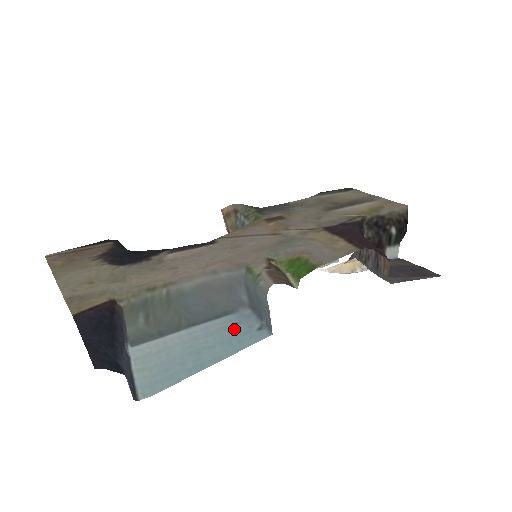
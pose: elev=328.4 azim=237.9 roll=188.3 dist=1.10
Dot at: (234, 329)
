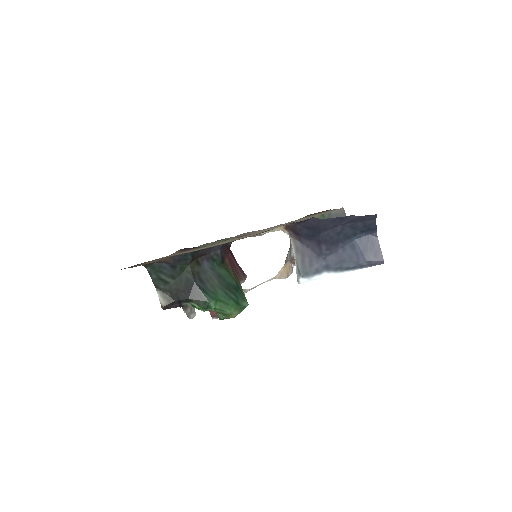
Dot at: occluded
